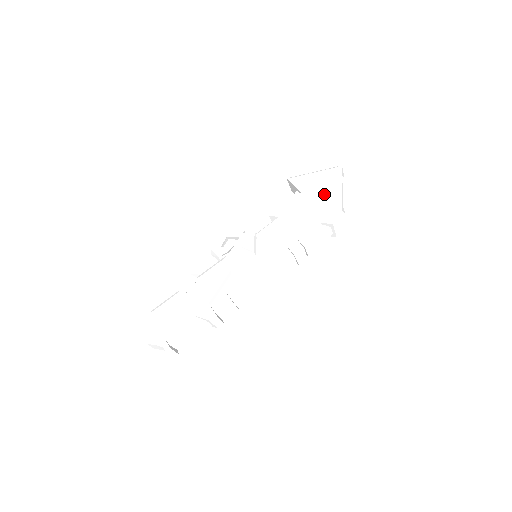
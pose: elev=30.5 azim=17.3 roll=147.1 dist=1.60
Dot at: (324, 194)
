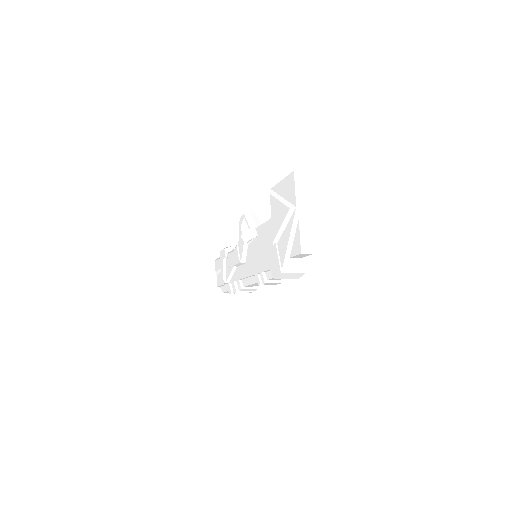
Dot at: (279, 236)
